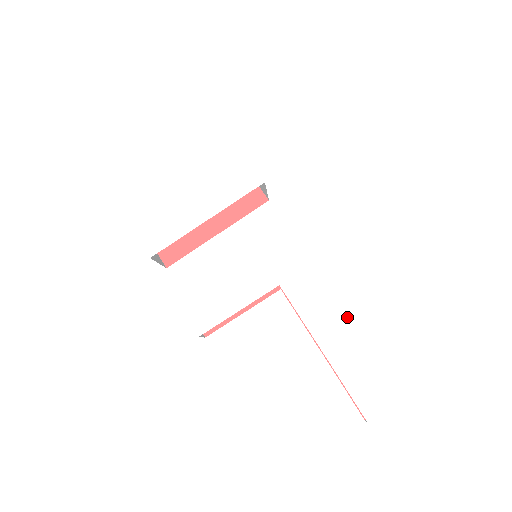
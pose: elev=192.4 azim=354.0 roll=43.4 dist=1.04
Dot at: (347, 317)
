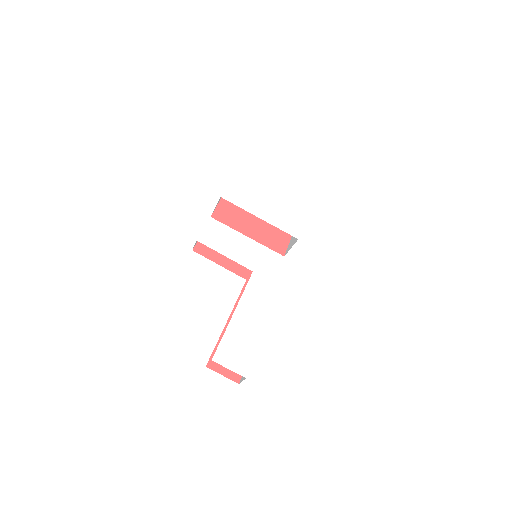
Dot at: (261, 317)
